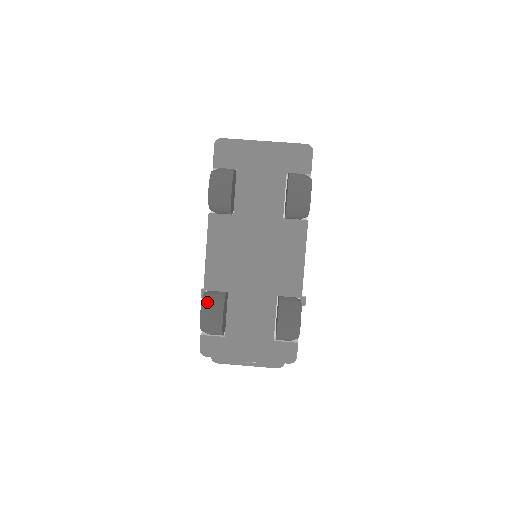
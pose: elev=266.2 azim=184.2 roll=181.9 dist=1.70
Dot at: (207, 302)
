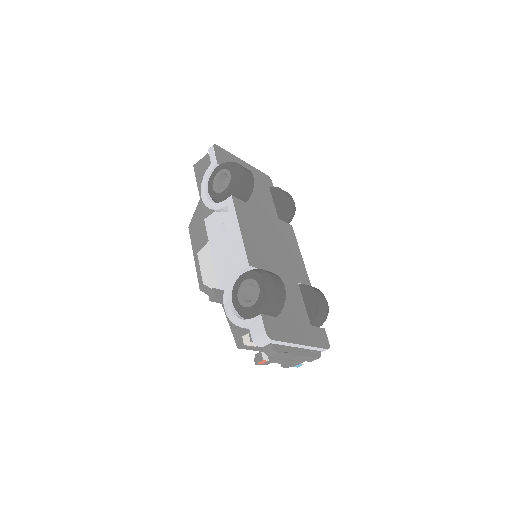
Dot at: (265, 271)
